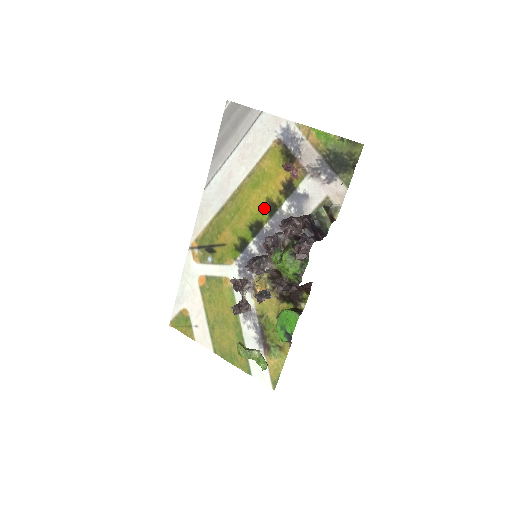
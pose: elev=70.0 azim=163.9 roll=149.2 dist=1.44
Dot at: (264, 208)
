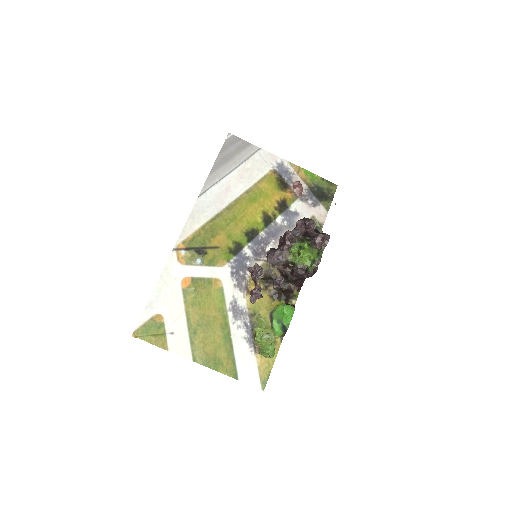
Dot at: (260, 219)
